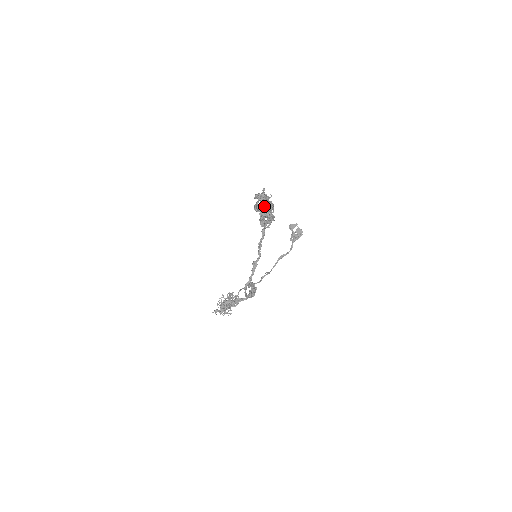
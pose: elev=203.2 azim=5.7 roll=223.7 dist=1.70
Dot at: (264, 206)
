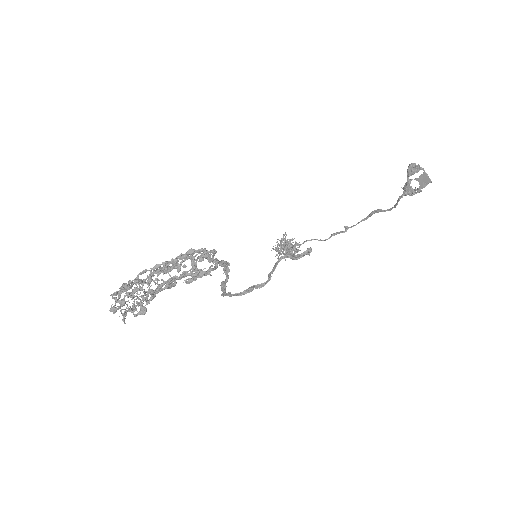
Dot at: occluded
